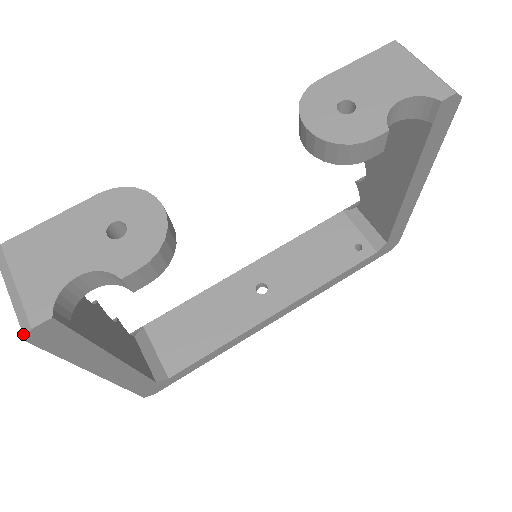
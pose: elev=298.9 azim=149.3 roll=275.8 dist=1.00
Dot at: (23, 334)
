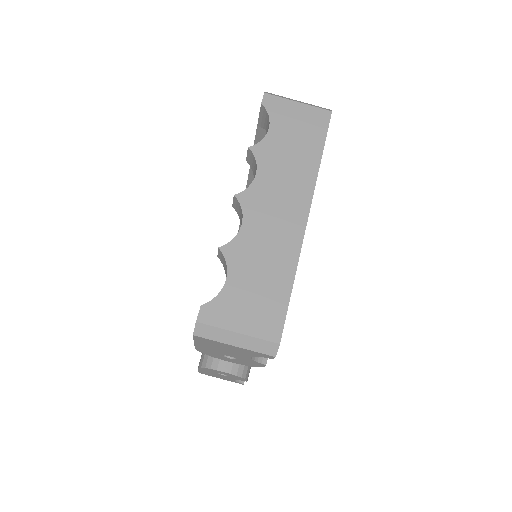
Dot at: occluded
